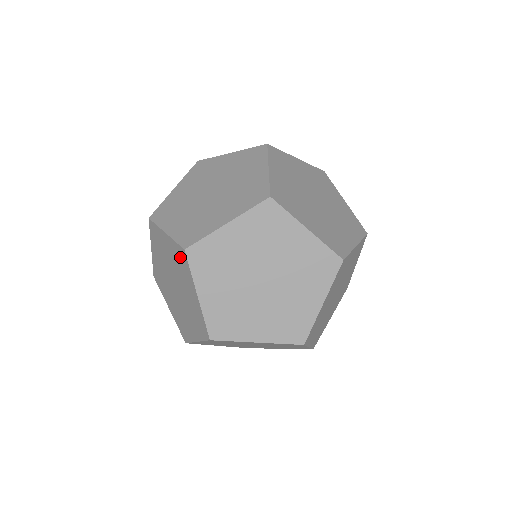
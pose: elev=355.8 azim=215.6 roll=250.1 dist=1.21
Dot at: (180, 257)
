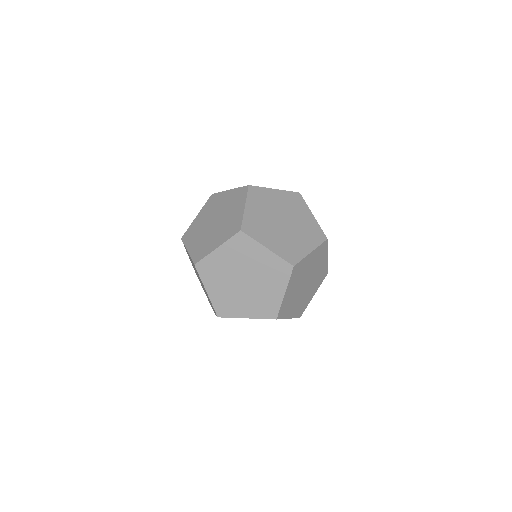
Dot at: (186, 250)
